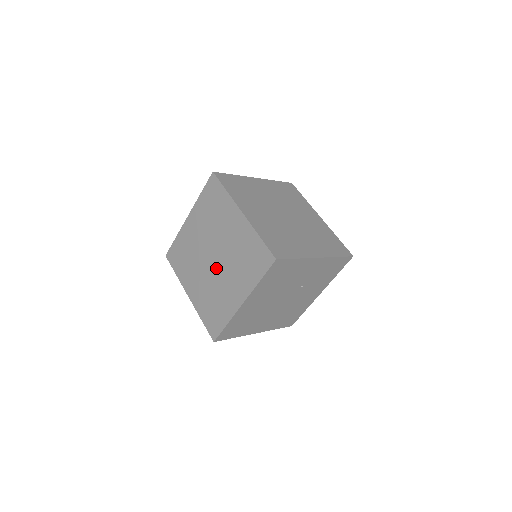
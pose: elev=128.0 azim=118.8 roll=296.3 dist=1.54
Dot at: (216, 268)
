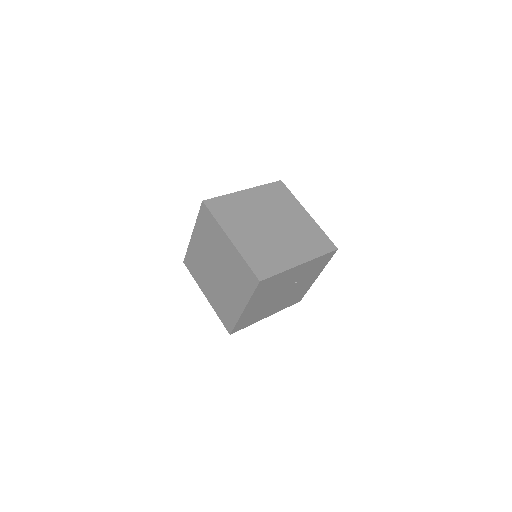
Dot at: (220, 279)
